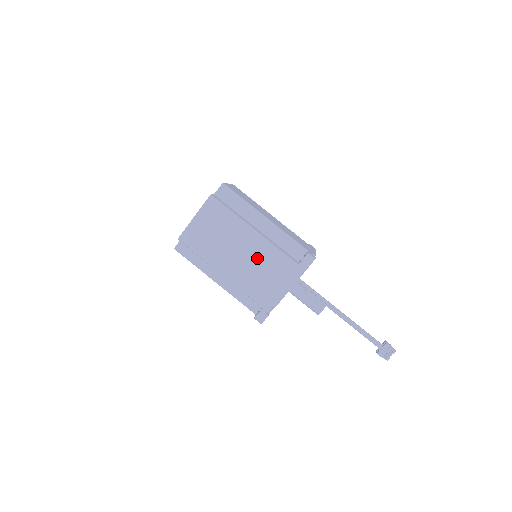
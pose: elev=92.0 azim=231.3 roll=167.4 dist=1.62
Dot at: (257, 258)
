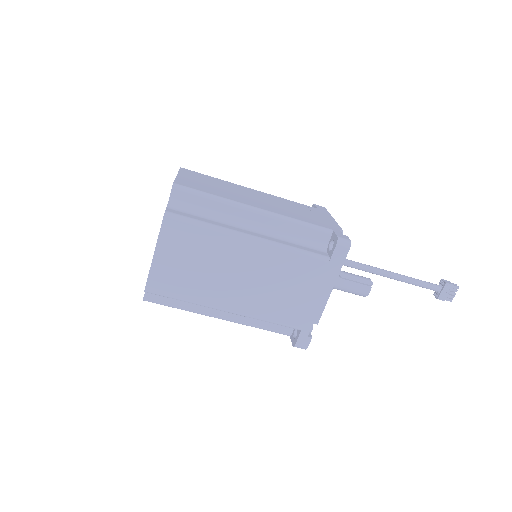
Dot at: (269, 273)
